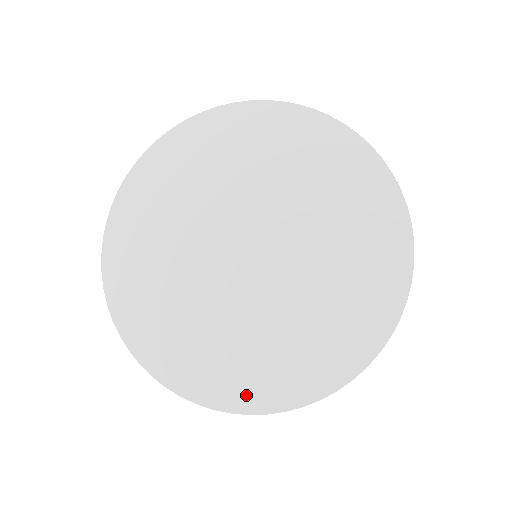
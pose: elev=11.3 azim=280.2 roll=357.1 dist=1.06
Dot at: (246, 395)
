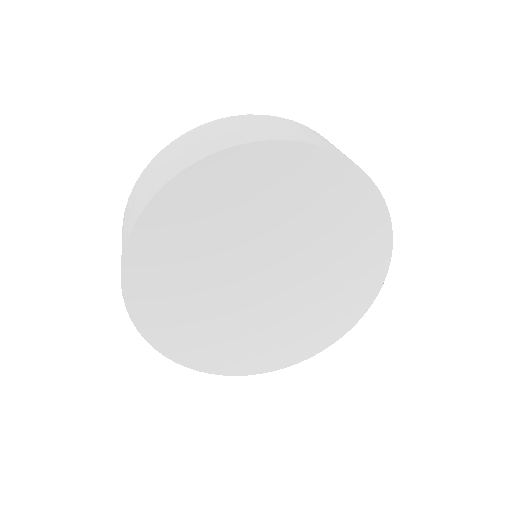
Dot at: (249, 366)
